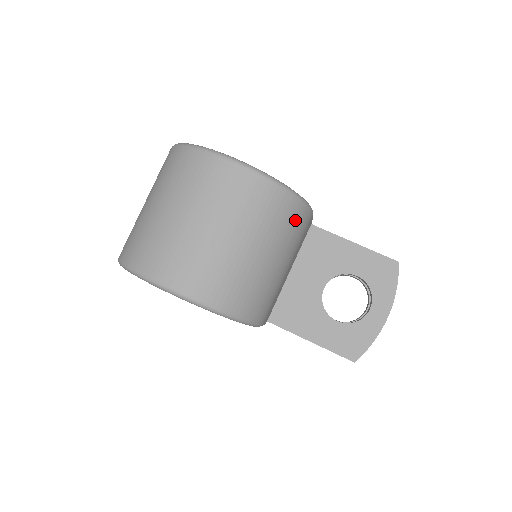
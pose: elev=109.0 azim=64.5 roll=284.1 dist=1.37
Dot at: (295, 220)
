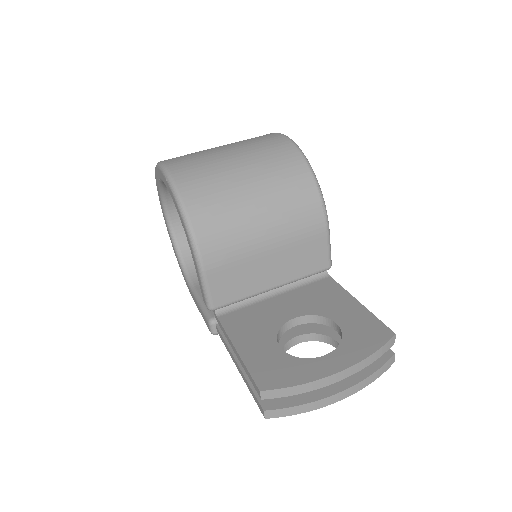
Dot at: (301, 198)
